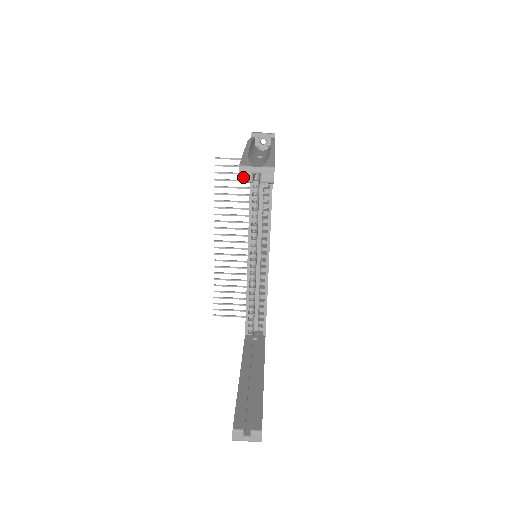
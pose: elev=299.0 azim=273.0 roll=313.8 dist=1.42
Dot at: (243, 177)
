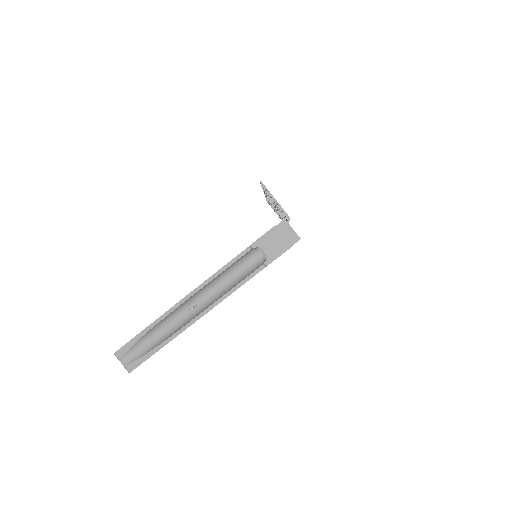
Dot at: occluded
